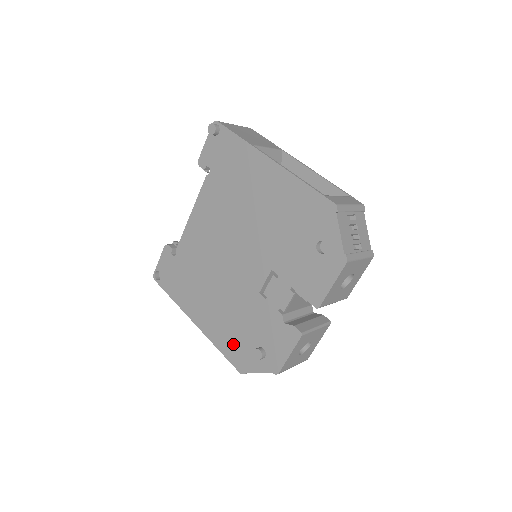
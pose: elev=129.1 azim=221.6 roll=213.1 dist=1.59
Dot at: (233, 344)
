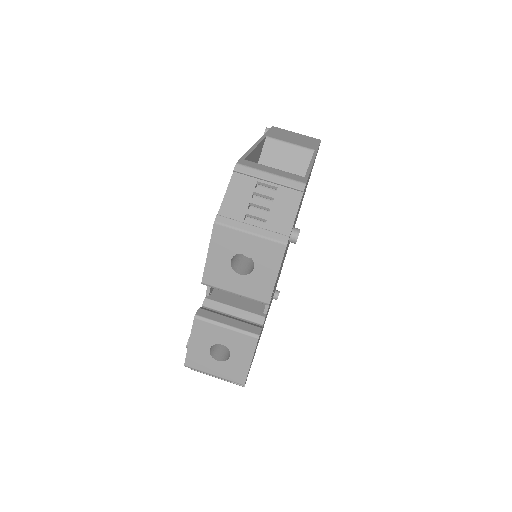
Dot at: occluded
